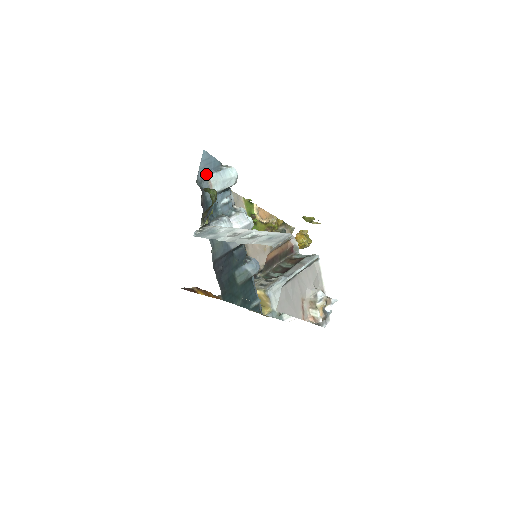
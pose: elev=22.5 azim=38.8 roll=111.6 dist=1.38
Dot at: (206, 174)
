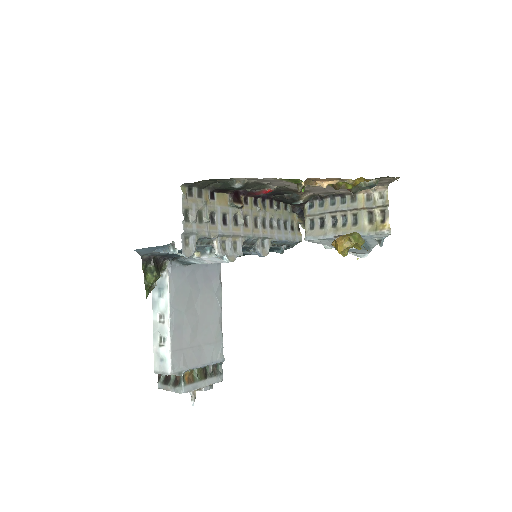
Dot at: (152, 251)
